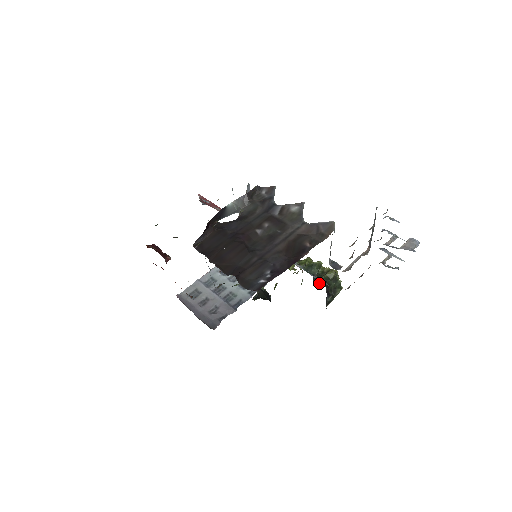
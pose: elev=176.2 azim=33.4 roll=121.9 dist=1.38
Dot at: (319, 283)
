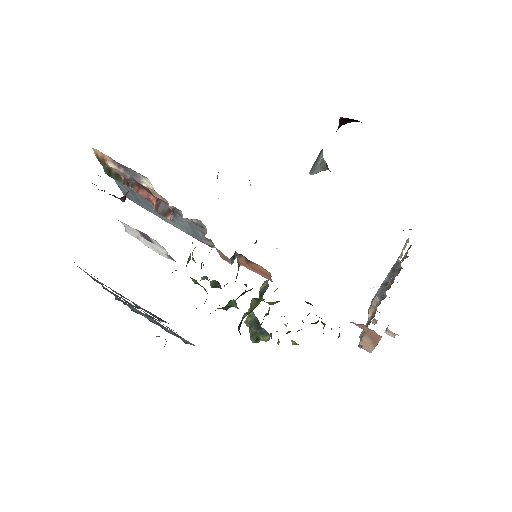
Dot at: occluded
